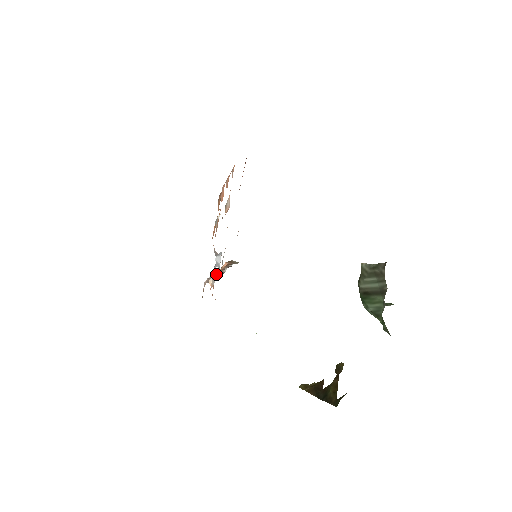
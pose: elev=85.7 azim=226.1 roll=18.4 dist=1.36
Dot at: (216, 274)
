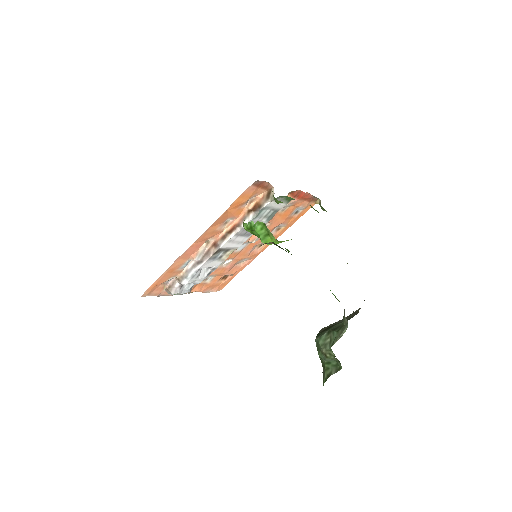
Dot at: (211, 248)
